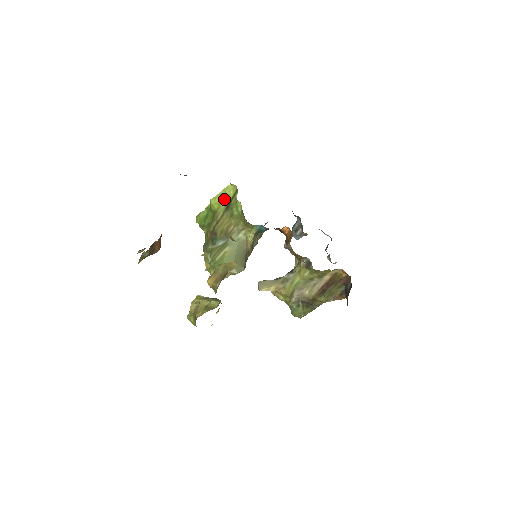
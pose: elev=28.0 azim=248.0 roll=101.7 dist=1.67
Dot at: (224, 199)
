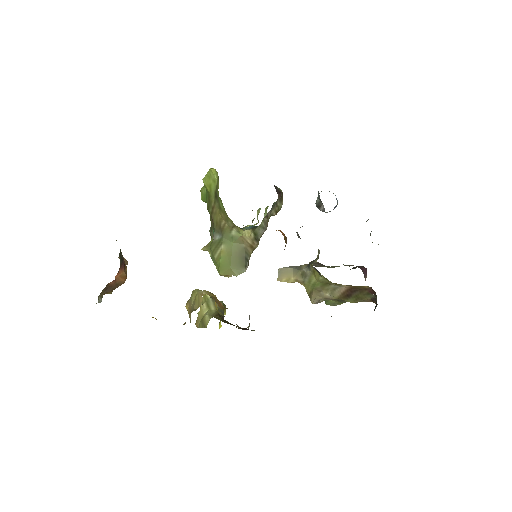
Dot at: (212, 183)
